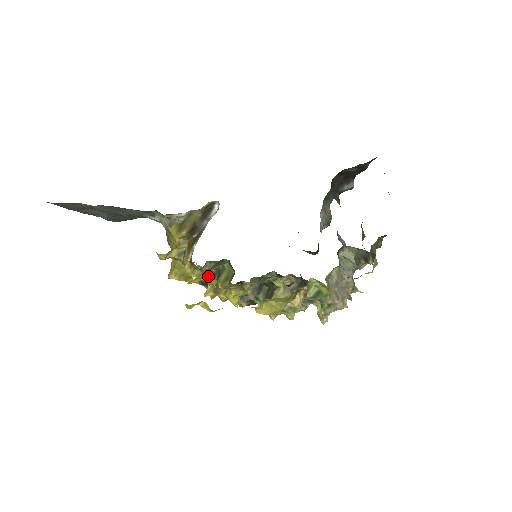
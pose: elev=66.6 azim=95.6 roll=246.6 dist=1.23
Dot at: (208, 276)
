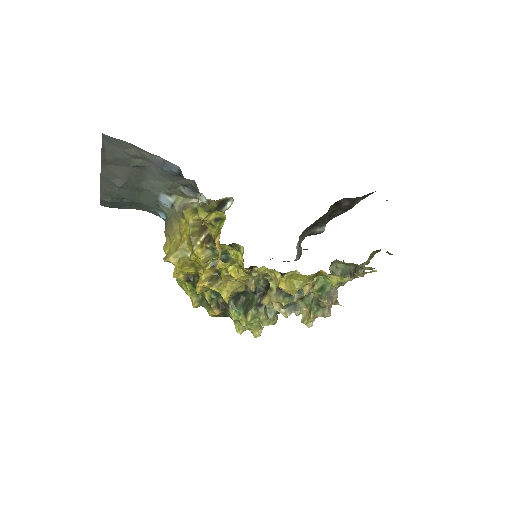
Dot at: (208, 265)
